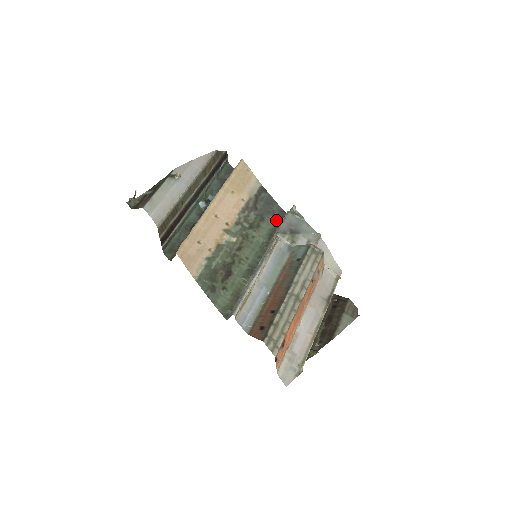
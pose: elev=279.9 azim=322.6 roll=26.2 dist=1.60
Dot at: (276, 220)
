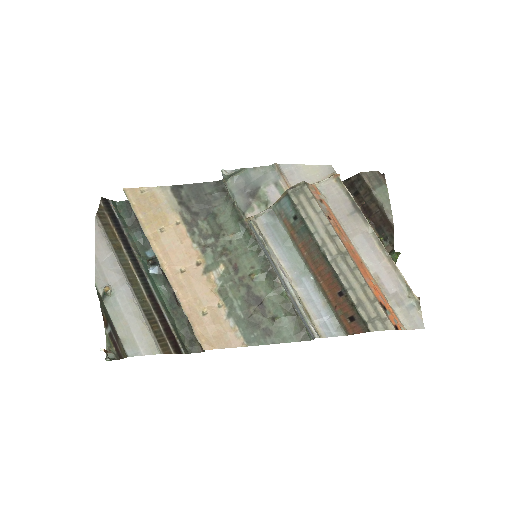
Dot at: (224, 199)
